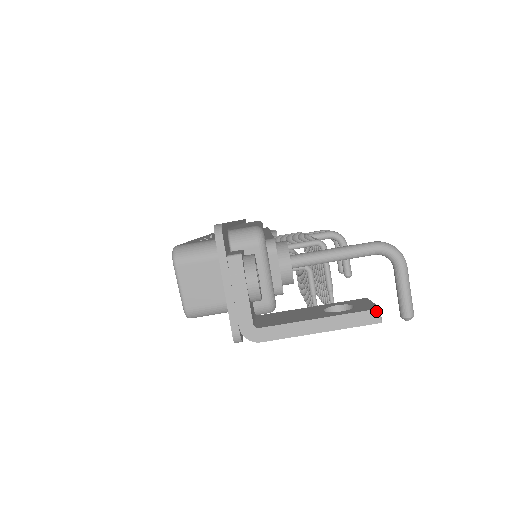
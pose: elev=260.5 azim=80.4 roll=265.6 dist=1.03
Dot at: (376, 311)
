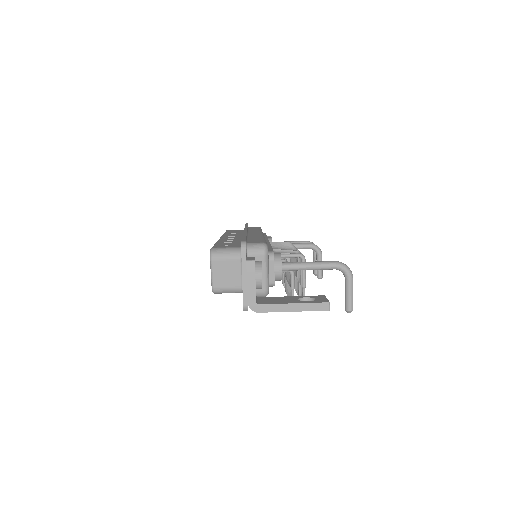
Dot at: (327, 303)
